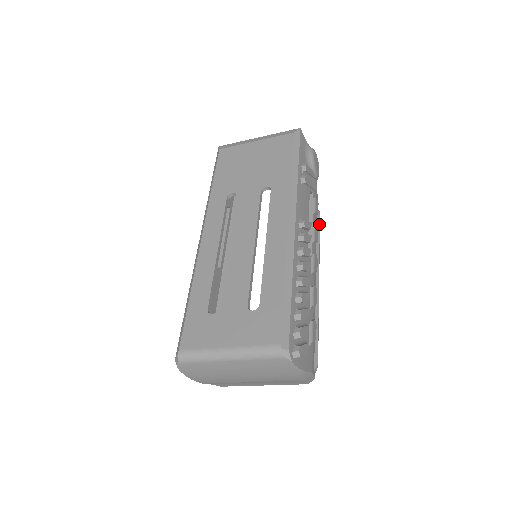
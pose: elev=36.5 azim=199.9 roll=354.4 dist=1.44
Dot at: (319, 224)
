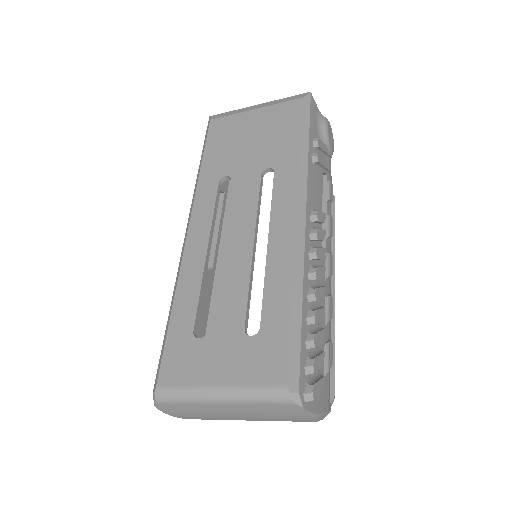
Dot at: (334, 212)
